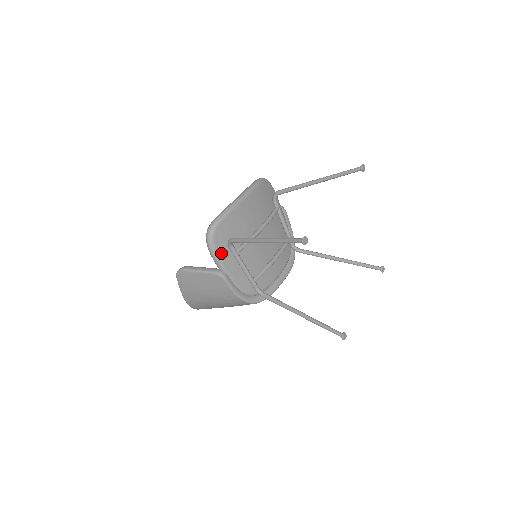
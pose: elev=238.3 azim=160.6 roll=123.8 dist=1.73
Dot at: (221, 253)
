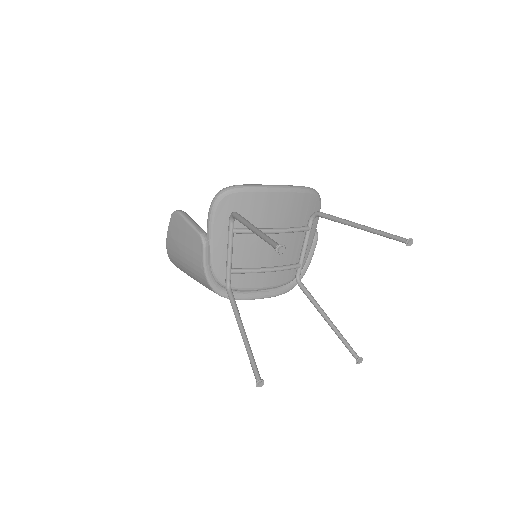
Dot at: (218, 220)
